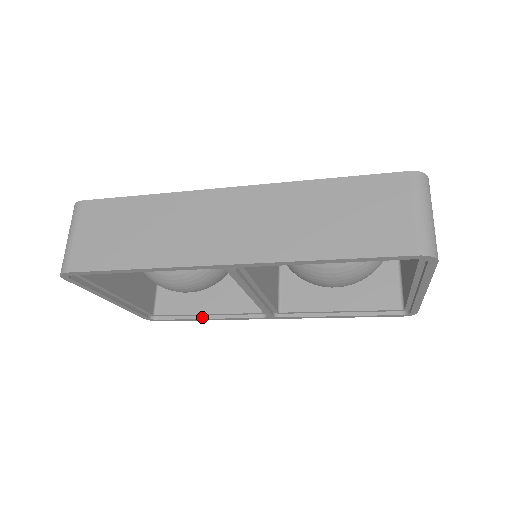
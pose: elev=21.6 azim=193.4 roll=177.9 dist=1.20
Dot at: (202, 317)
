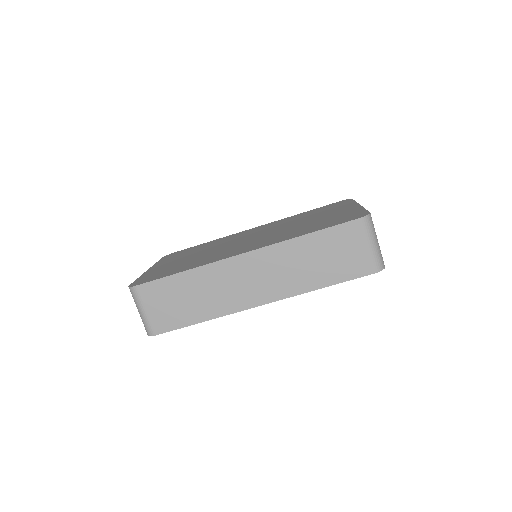
Dot at: occluded
